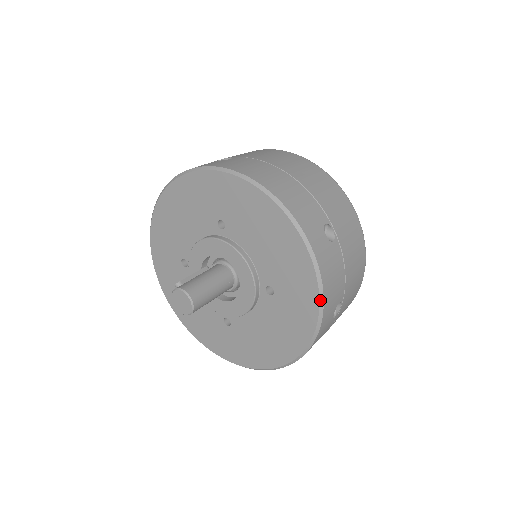
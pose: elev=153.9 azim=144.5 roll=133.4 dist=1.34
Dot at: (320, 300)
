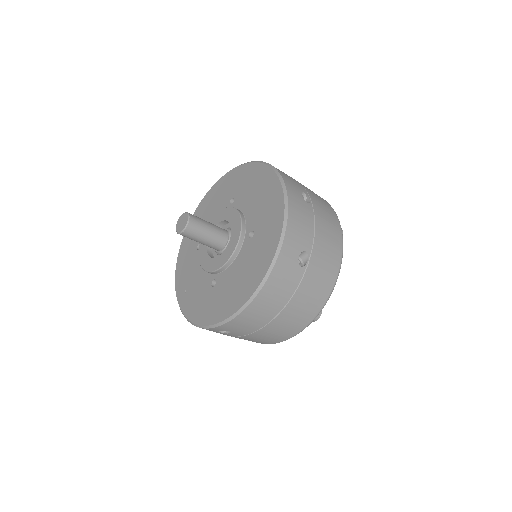
Dot at: (284, 222)
